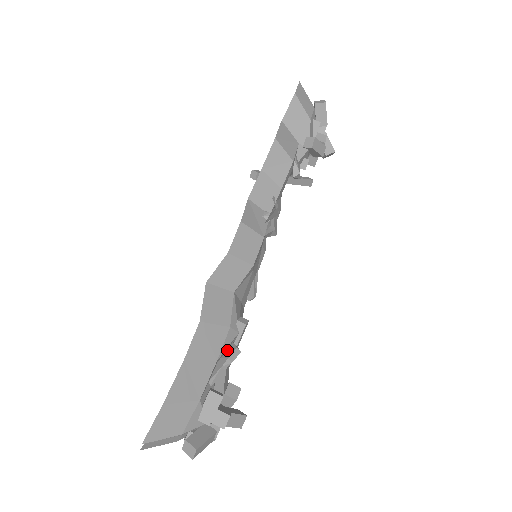
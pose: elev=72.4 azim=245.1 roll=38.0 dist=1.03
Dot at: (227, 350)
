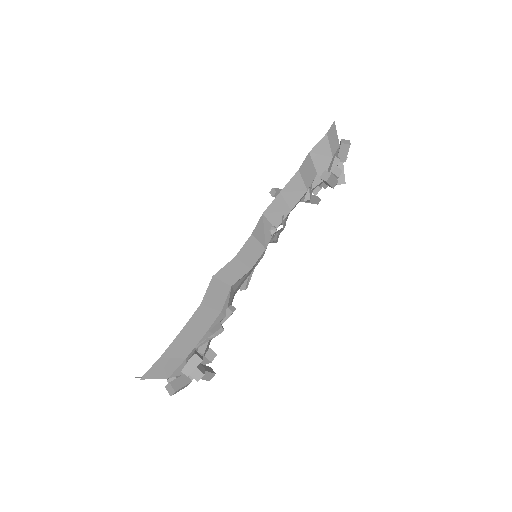
Dot at: (214, 326)
